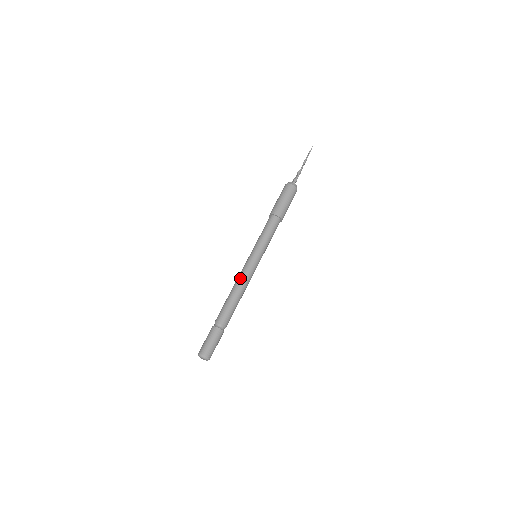
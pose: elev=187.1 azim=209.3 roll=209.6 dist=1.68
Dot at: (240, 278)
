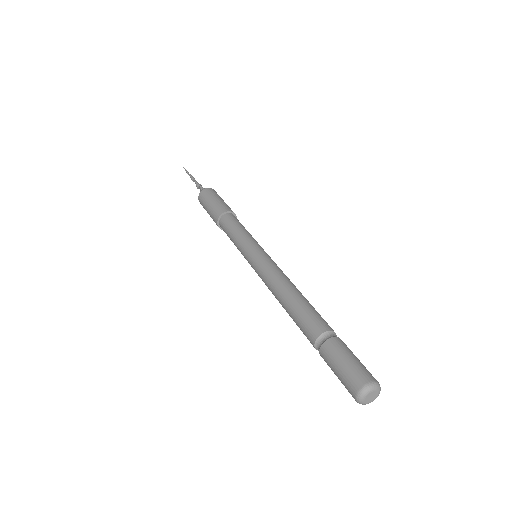
Dot at: (269, 282)
